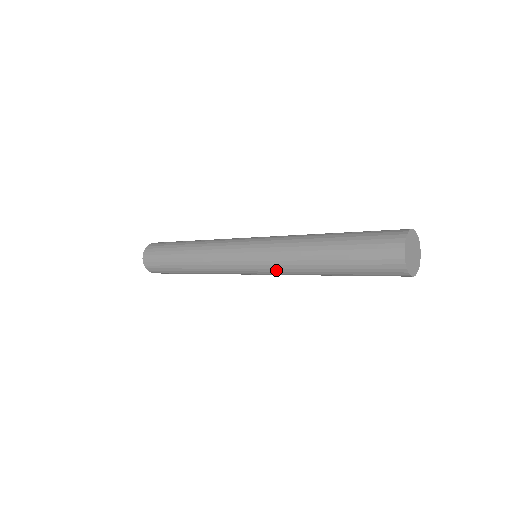
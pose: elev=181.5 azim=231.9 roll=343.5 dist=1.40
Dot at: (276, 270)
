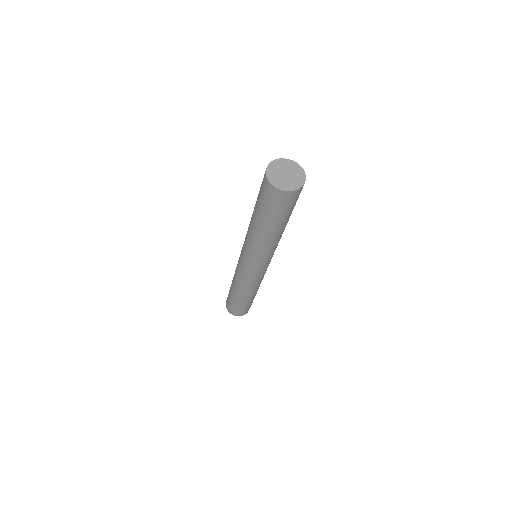
Dot at: (260, 256)
